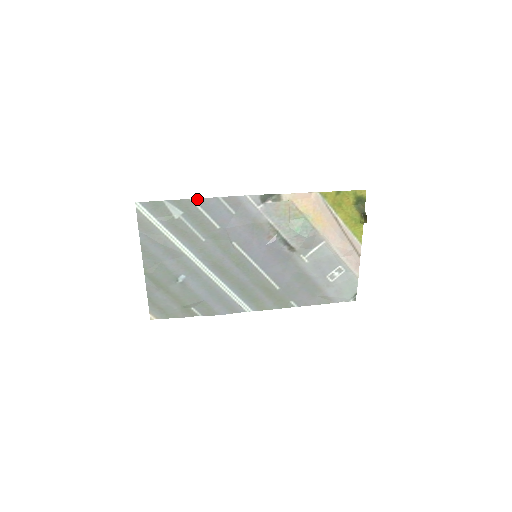
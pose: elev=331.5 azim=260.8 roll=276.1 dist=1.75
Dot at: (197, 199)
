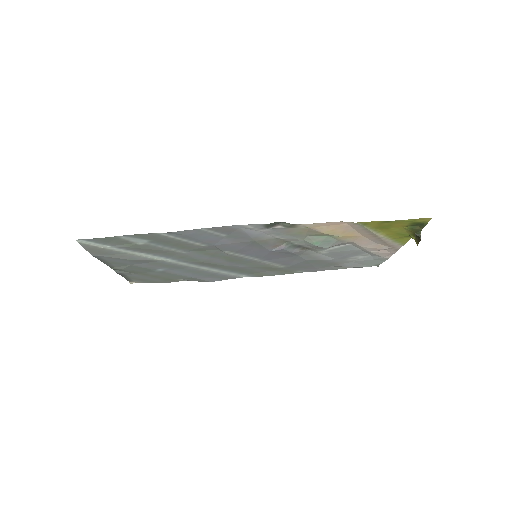
Dot at: (168, 232)
